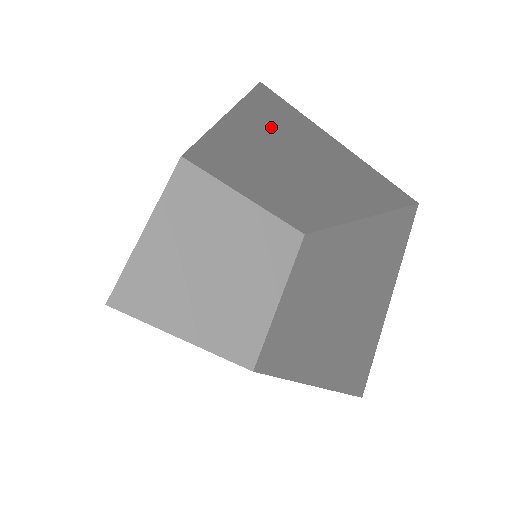
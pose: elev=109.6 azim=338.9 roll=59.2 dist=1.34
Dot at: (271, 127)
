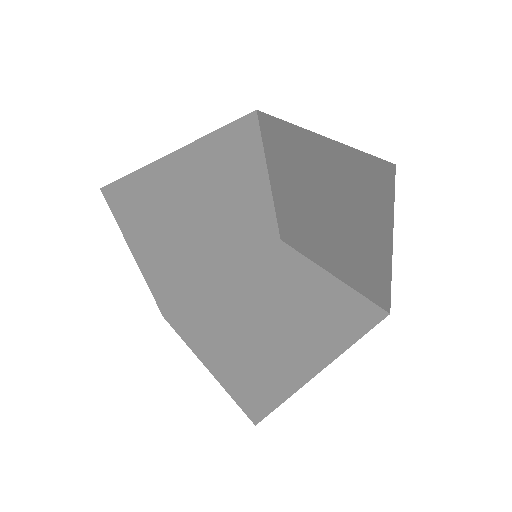
Dot at: (234, 155)
